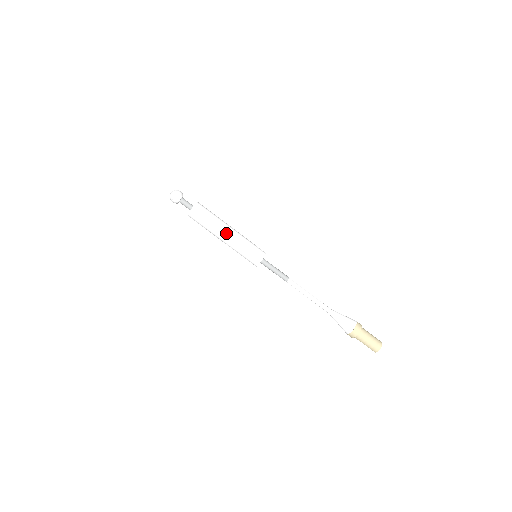
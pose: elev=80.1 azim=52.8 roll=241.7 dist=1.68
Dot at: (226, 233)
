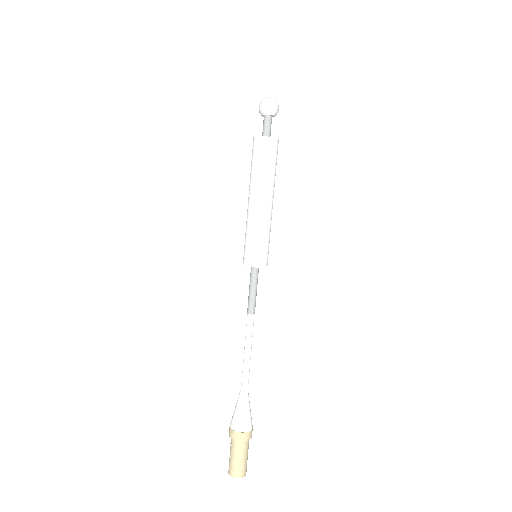
Dot at: (260, 200)
